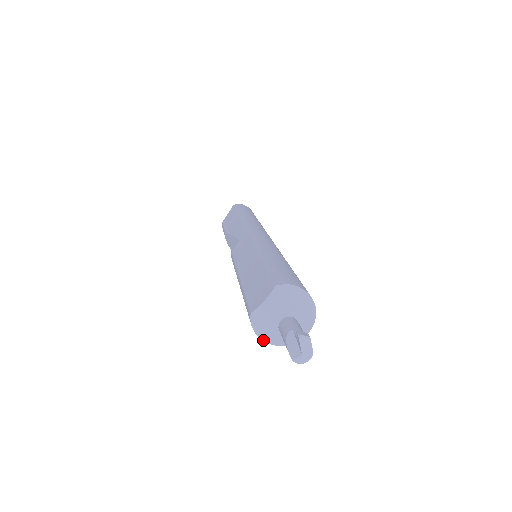
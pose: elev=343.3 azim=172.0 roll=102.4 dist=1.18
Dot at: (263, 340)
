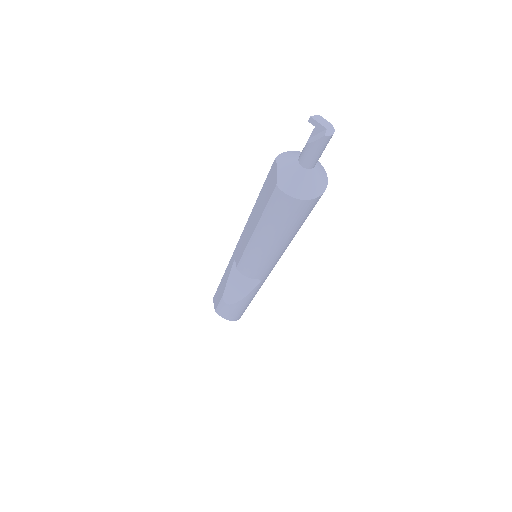
Dot at: (303, 199)
